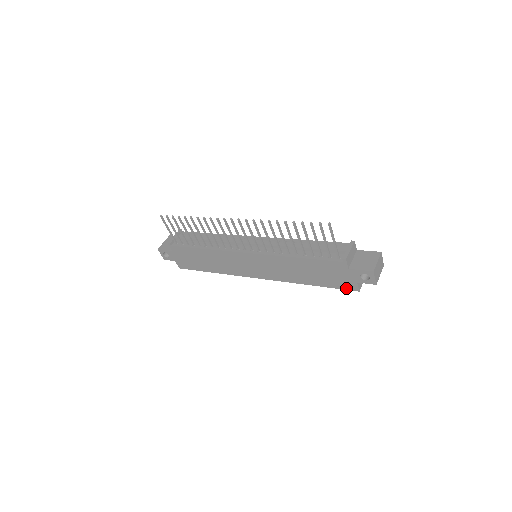
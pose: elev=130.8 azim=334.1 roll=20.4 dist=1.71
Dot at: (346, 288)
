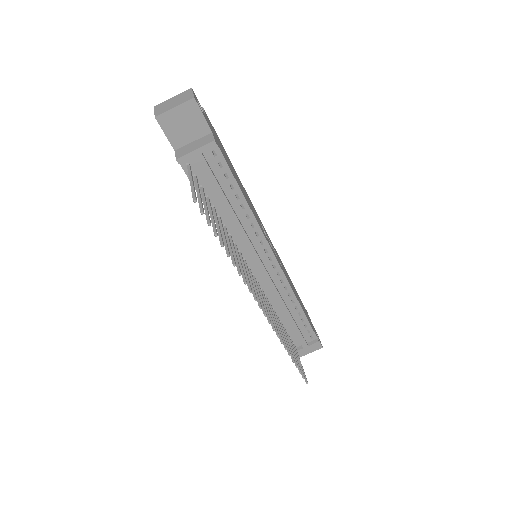
Dot at: occluded
